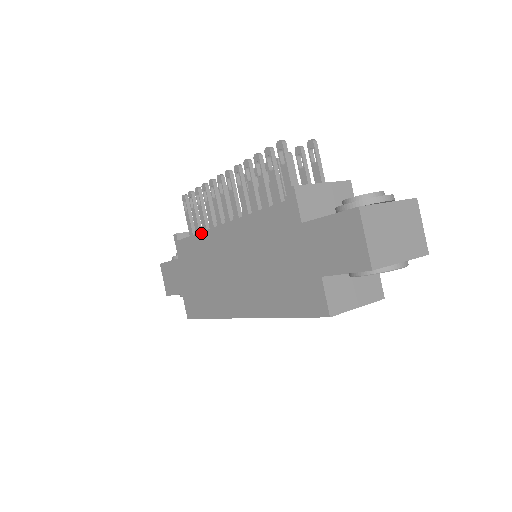
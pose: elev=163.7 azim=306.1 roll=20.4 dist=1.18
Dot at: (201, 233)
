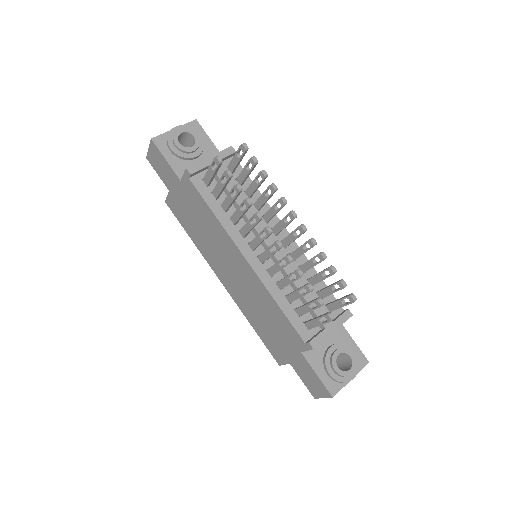
Dot at: (221, 225)
